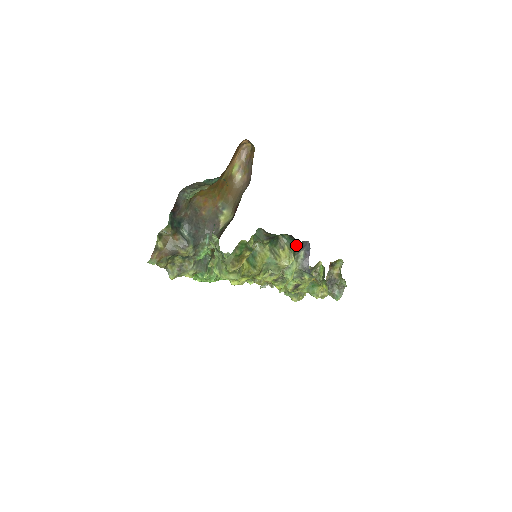
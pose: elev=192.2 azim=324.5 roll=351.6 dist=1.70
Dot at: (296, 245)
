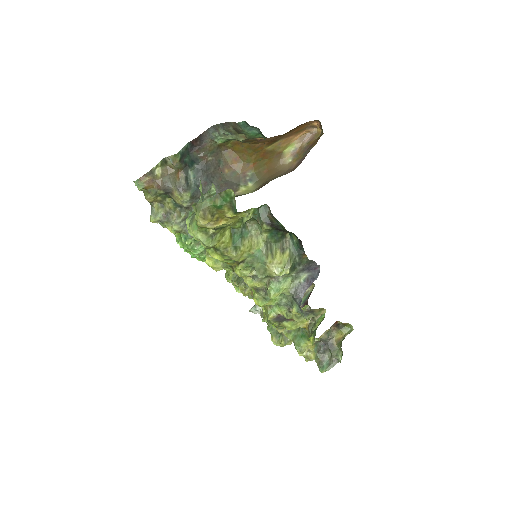
Dot at: (301, 259)
